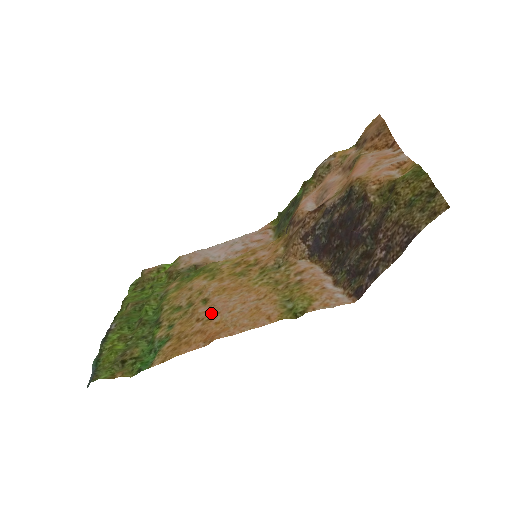
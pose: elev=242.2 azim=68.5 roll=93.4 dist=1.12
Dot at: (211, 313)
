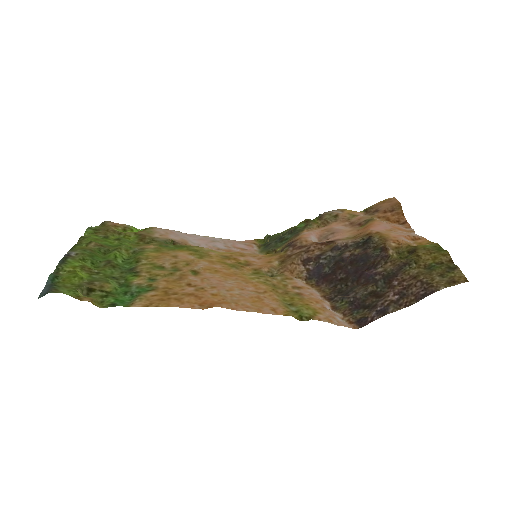
Dot at: (205, 284)
